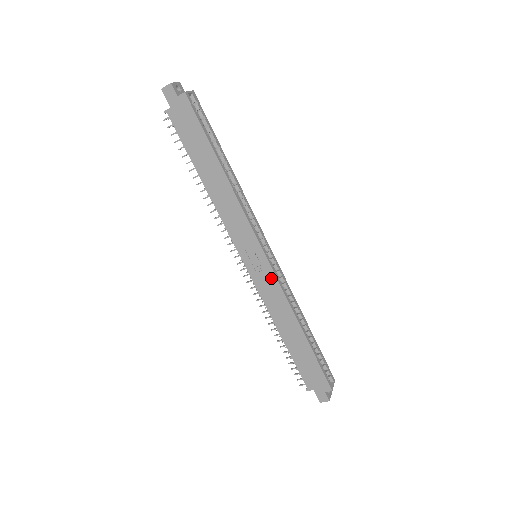
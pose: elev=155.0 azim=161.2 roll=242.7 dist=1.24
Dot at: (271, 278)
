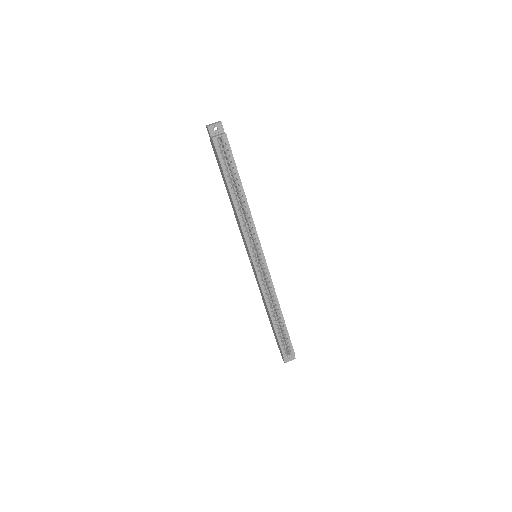
Dot at: (257, 276)
